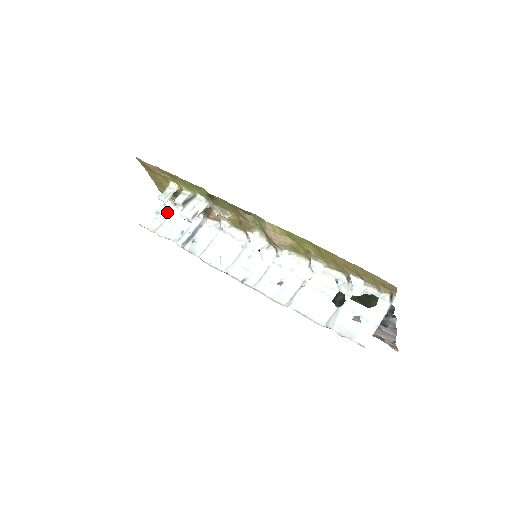
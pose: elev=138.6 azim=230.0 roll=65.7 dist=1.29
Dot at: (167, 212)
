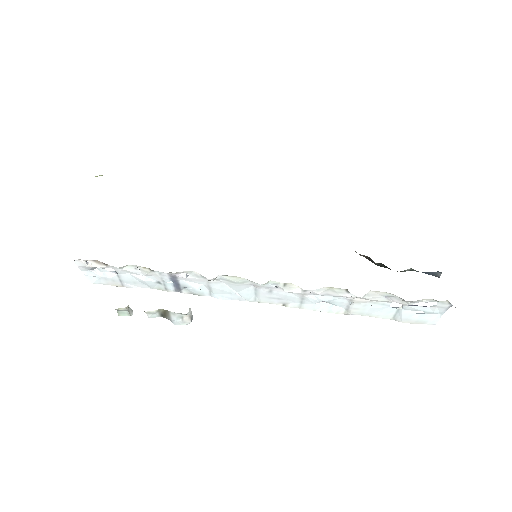
Dot at: (103, 267)
